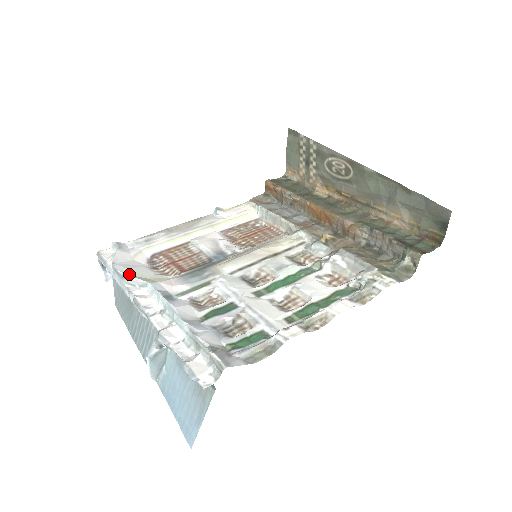
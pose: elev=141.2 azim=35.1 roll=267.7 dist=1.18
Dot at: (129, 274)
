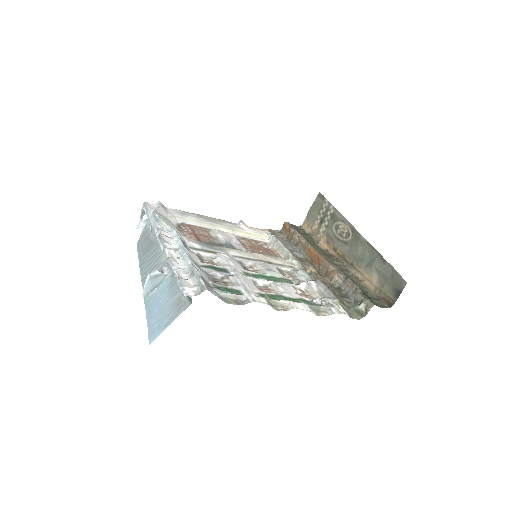
Dot at: (163, 220)
